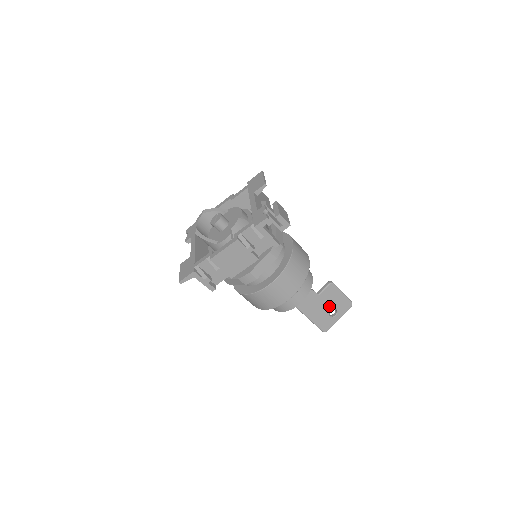
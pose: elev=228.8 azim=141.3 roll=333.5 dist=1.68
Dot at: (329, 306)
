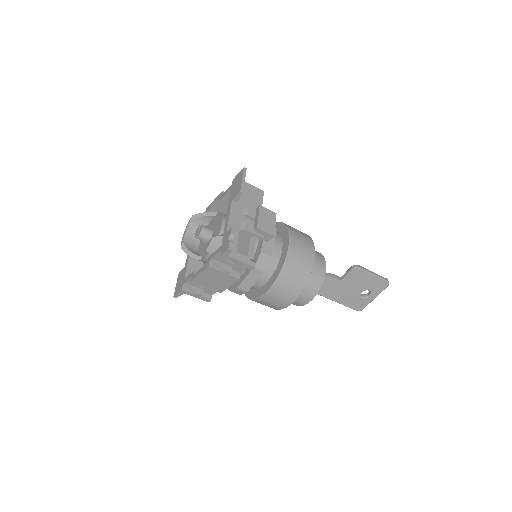
Dot at: (358, 288)
